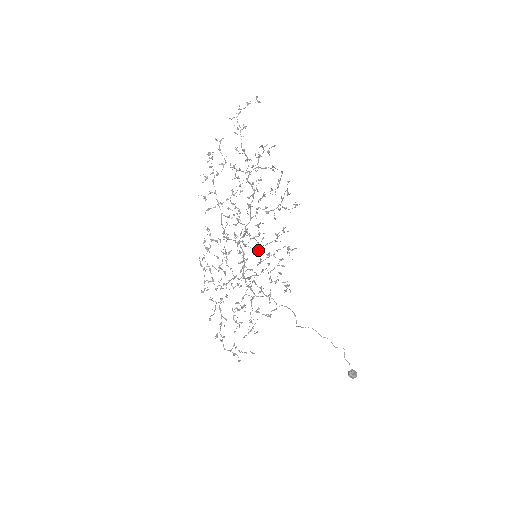
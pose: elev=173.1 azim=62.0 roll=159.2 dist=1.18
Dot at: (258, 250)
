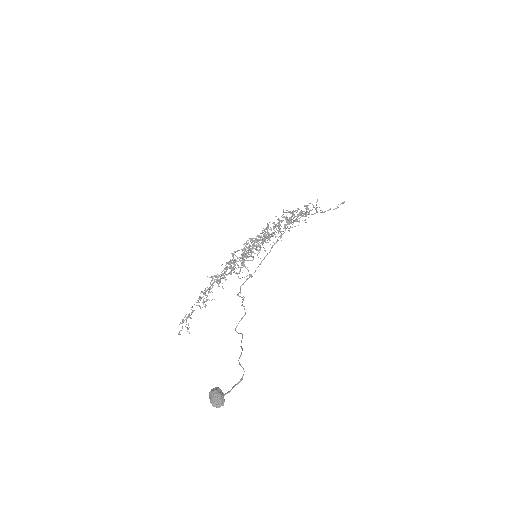
Dot at: (253, 238)
